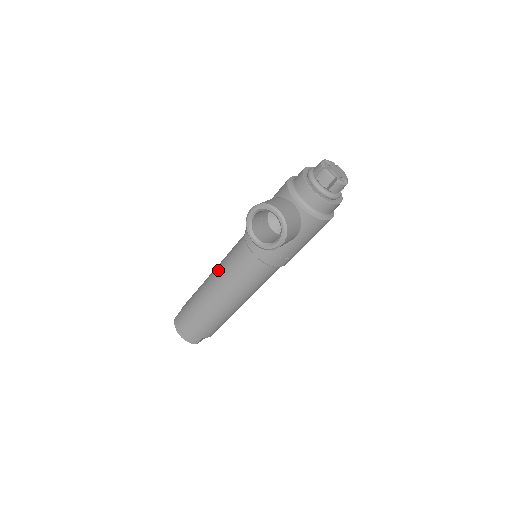
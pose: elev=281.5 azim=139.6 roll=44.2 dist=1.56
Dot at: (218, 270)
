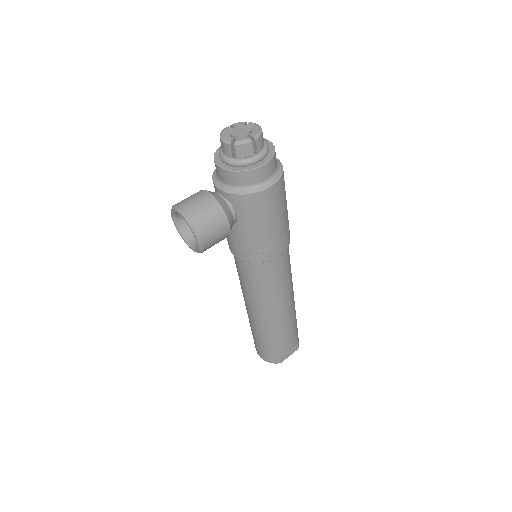
Dot at: occluded
